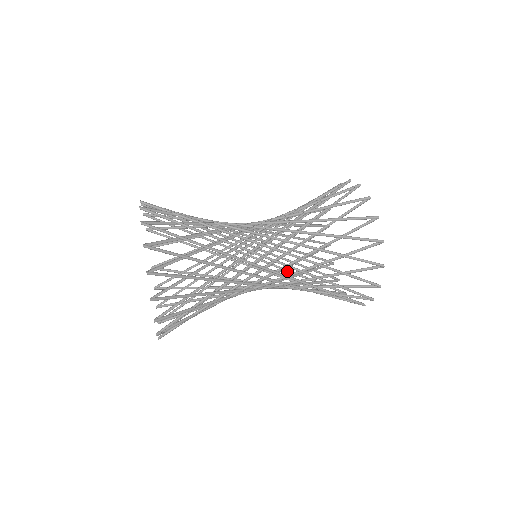
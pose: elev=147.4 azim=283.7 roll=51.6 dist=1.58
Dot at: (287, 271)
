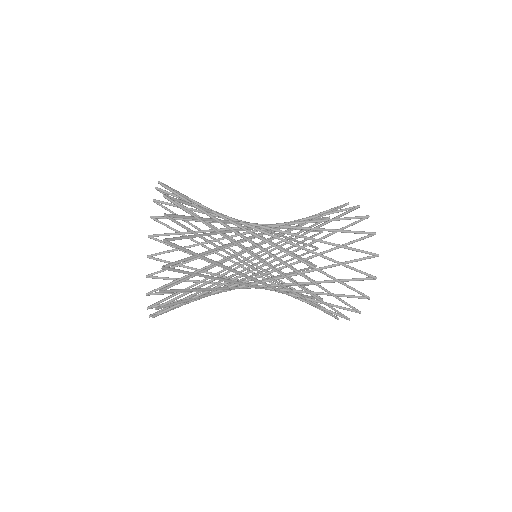
Dot at: (278, 280)
